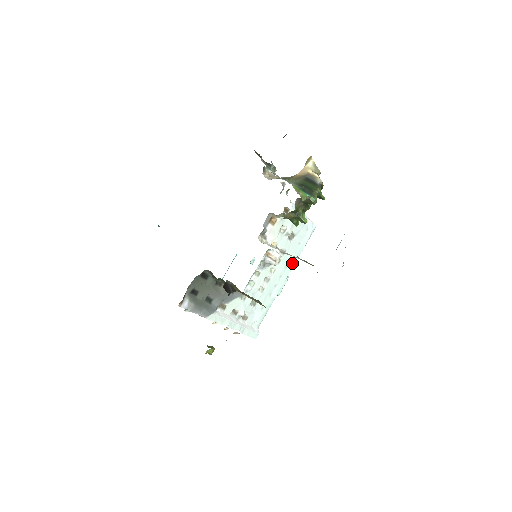
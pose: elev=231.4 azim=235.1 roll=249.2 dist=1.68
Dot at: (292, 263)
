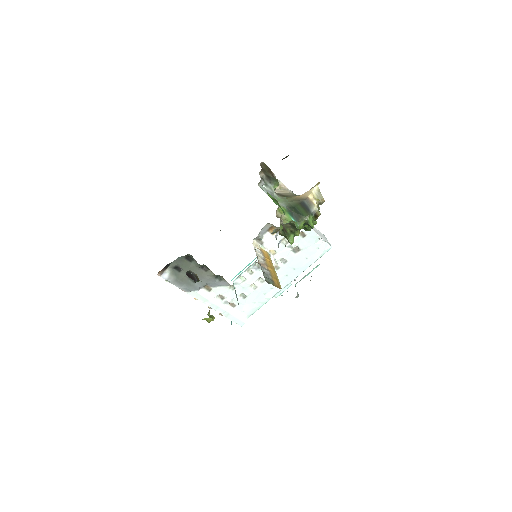
Dot at: (295, 274)
